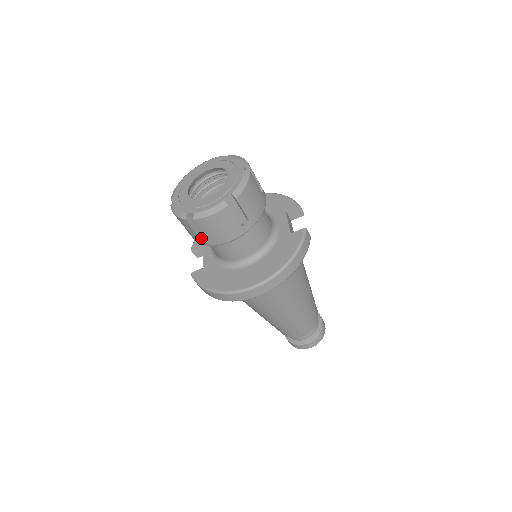
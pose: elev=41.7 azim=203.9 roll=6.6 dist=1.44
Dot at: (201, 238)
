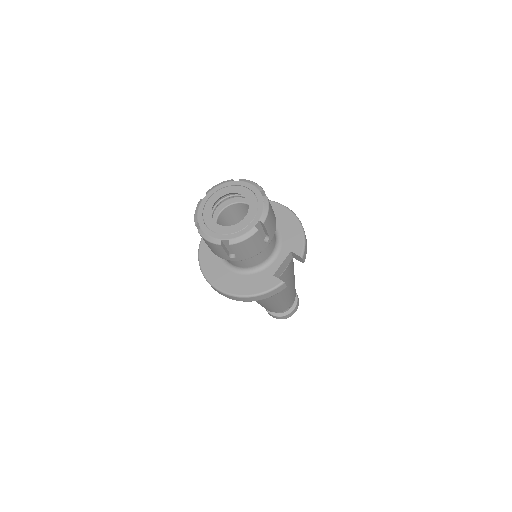
Dot at: occluded
